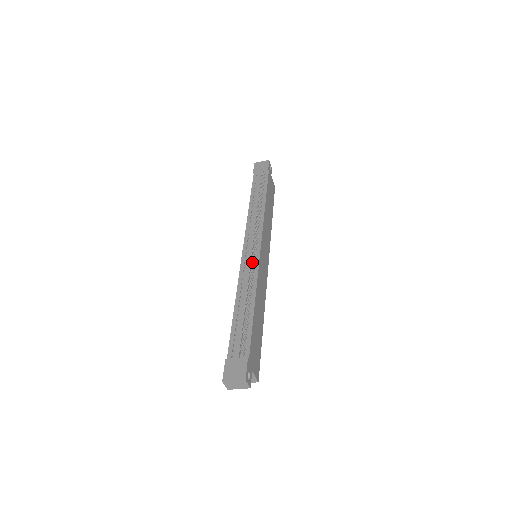
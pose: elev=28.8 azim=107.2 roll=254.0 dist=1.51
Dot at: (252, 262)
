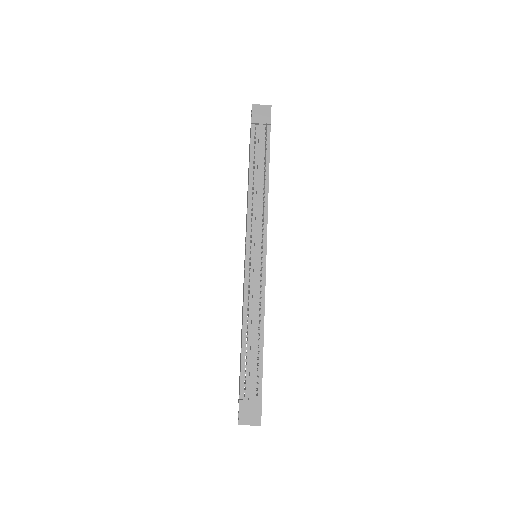
Dot at: (258, 276)
